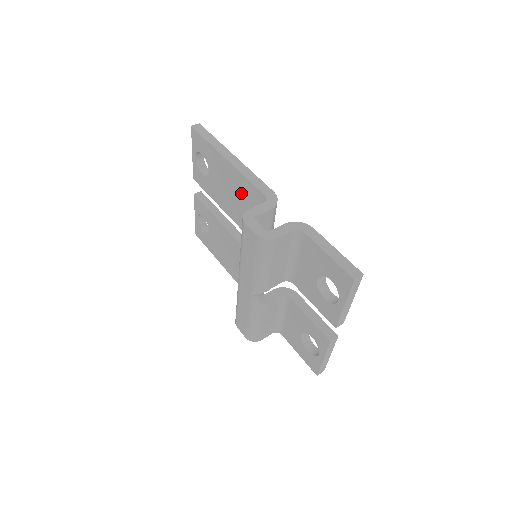
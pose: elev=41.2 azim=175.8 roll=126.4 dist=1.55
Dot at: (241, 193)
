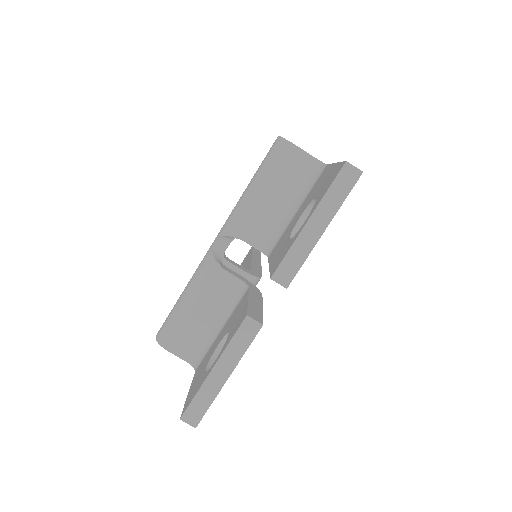
Dot at: occluded
